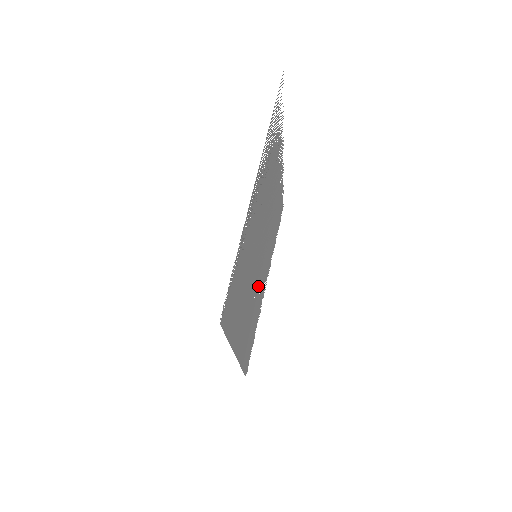
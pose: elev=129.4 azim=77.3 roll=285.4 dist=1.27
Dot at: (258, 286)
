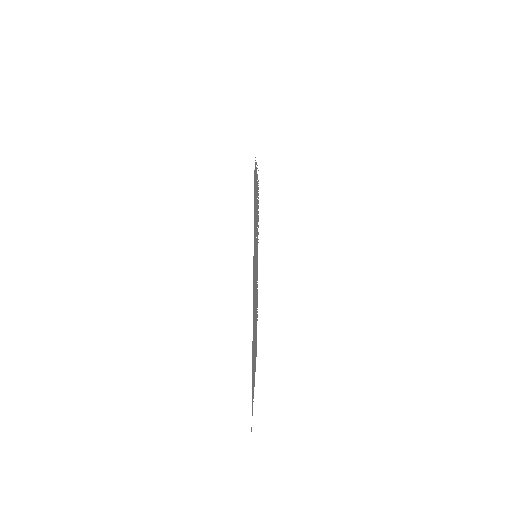
Dot at: occluded
